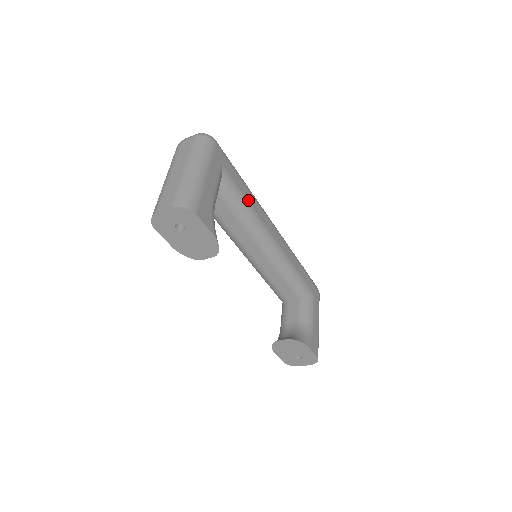
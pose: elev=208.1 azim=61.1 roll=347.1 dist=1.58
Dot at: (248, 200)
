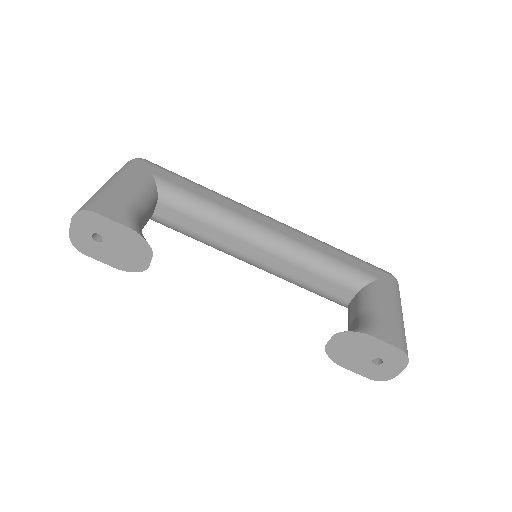
Dot at: (206, 198)
